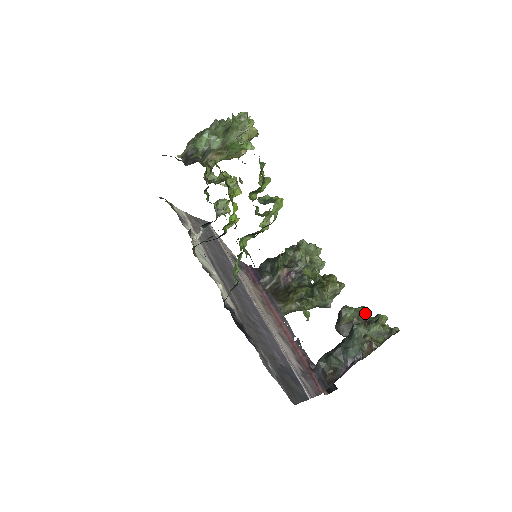
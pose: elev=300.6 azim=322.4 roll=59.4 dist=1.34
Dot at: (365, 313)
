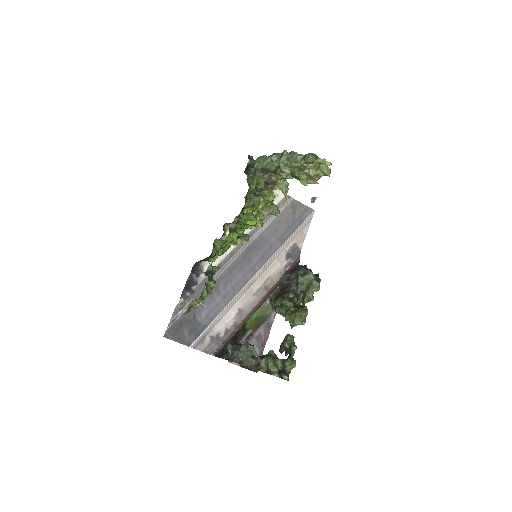
Dot at: (293, 351)
